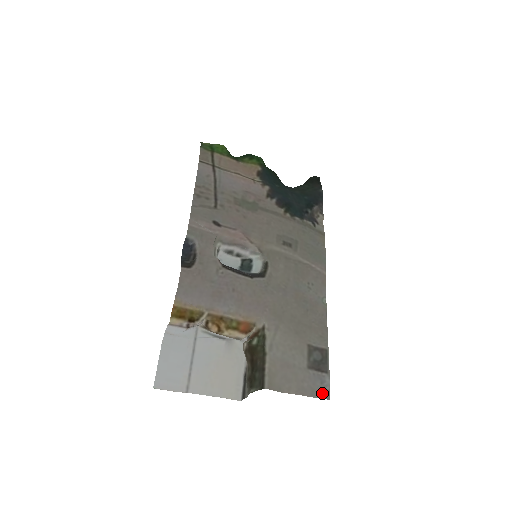
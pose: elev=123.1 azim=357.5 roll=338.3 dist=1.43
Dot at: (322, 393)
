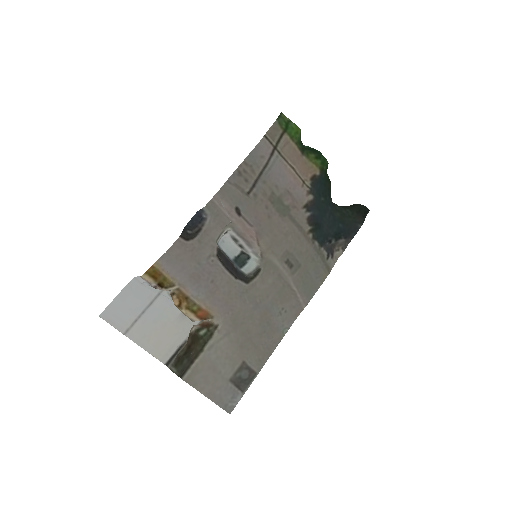
Dot at: (227, 406)
